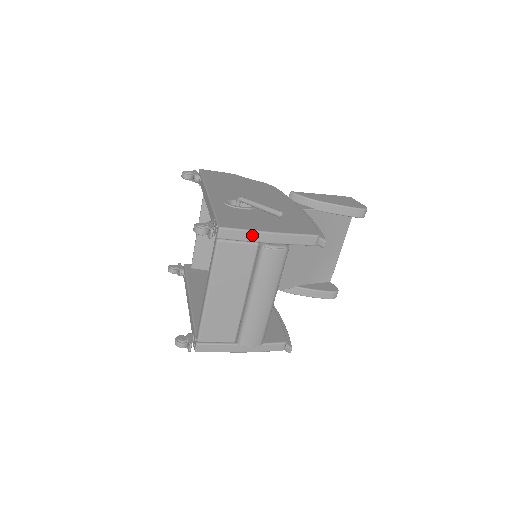
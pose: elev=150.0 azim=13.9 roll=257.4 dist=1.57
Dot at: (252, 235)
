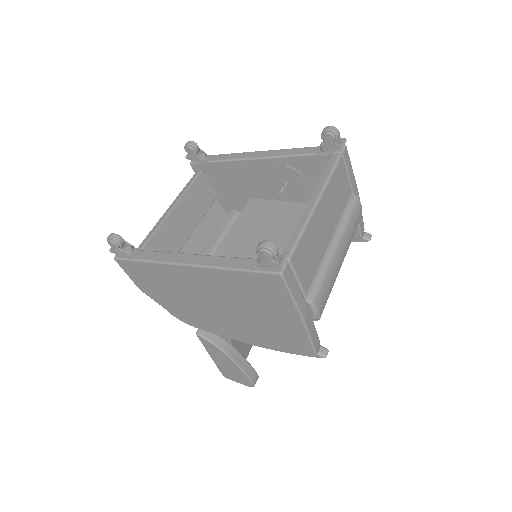
Dot at: (353, 177)
